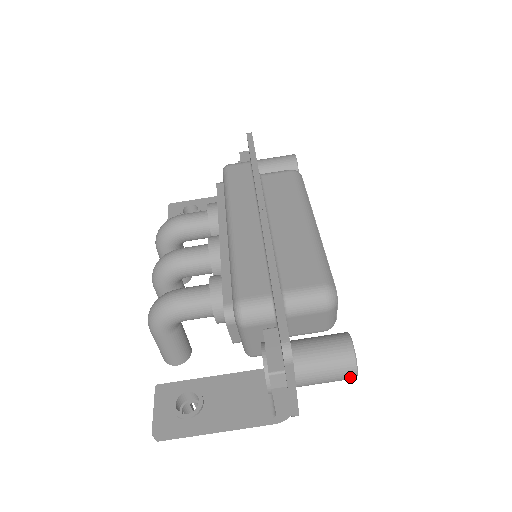
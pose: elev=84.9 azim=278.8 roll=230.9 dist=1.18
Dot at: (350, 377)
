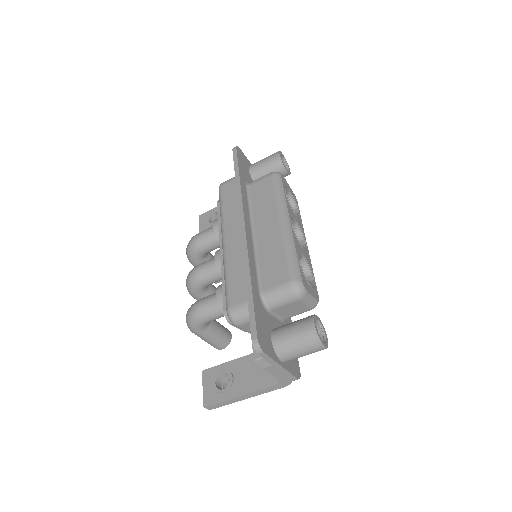
Dot at: (320, 349)
